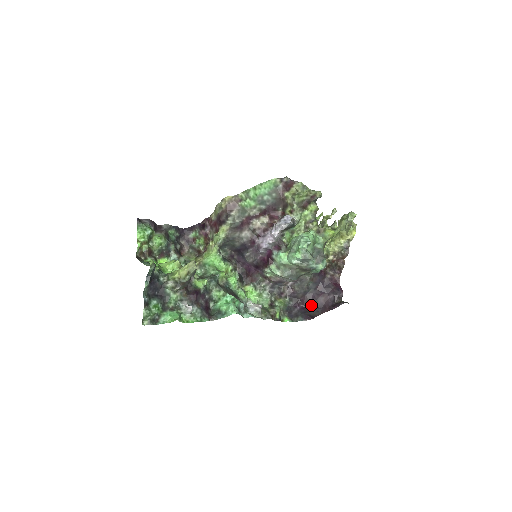
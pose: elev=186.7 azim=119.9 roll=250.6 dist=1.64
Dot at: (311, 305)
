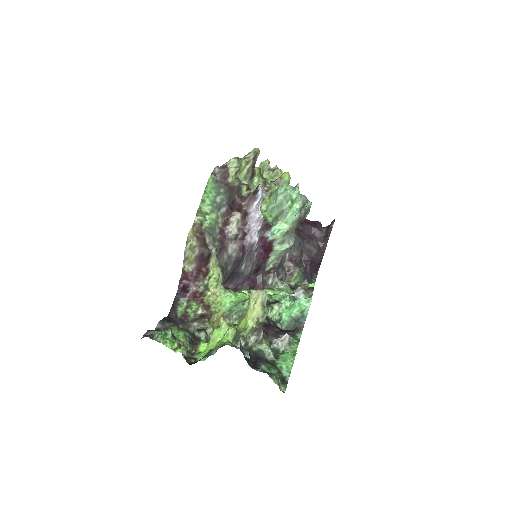
Dot at: (314, 254)
